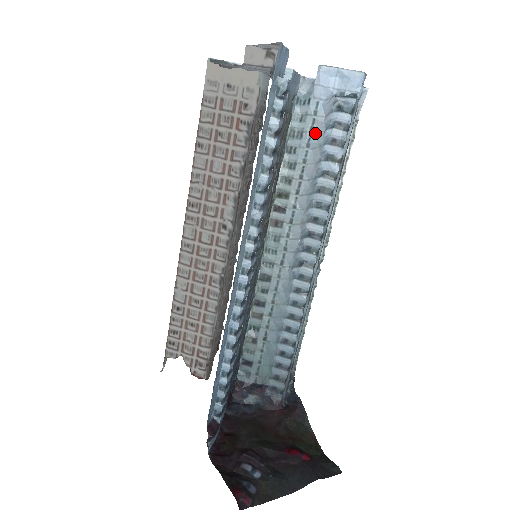
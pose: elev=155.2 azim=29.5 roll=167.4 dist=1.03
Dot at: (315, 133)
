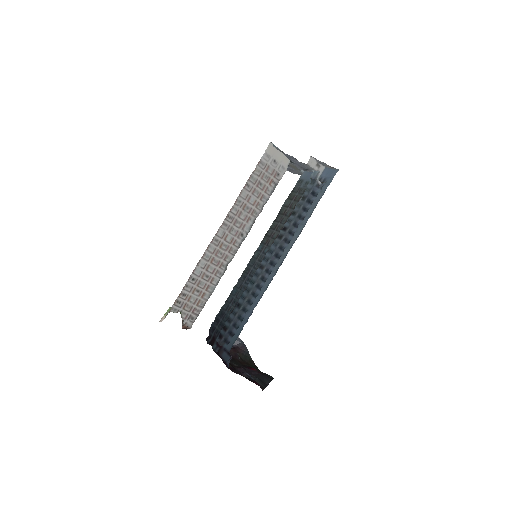
Dot at: occluded
